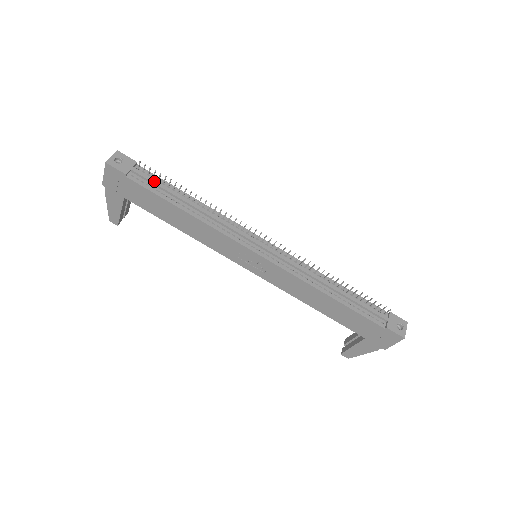
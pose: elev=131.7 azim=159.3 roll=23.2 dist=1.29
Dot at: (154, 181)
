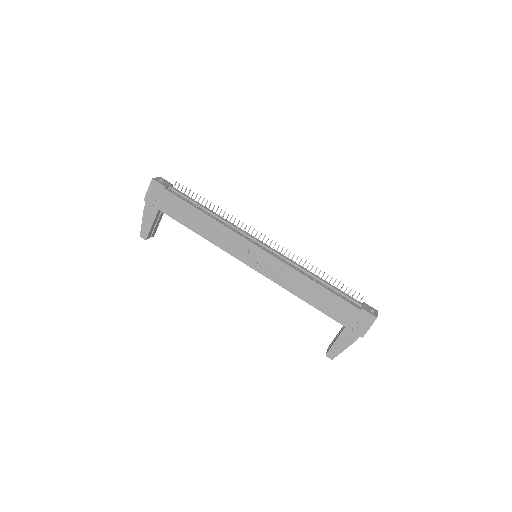
Dot at: (185, 195)
